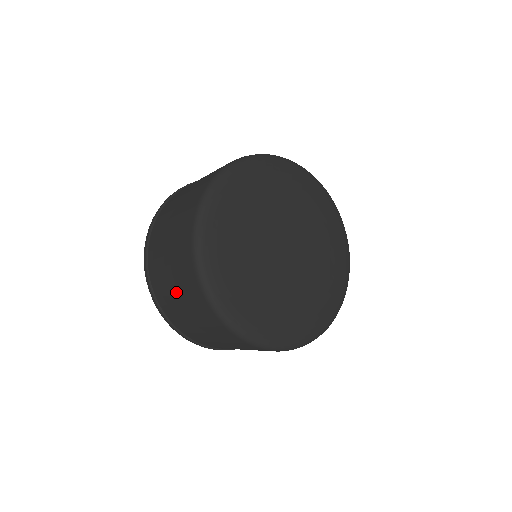
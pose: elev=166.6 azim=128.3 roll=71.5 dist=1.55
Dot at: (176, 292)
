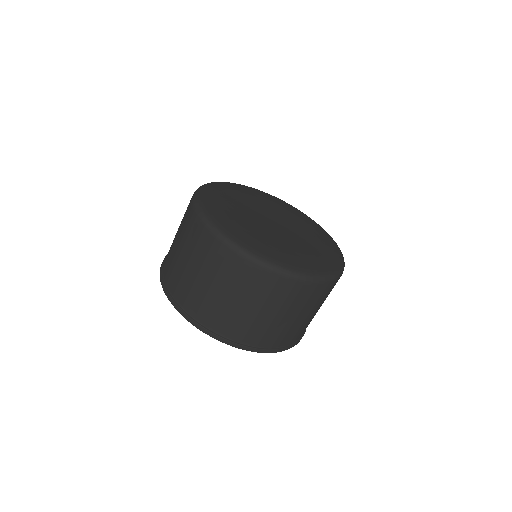
Dot at: (197, 272)
